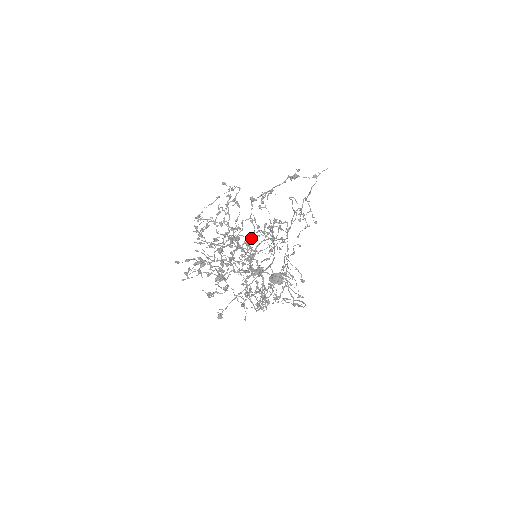
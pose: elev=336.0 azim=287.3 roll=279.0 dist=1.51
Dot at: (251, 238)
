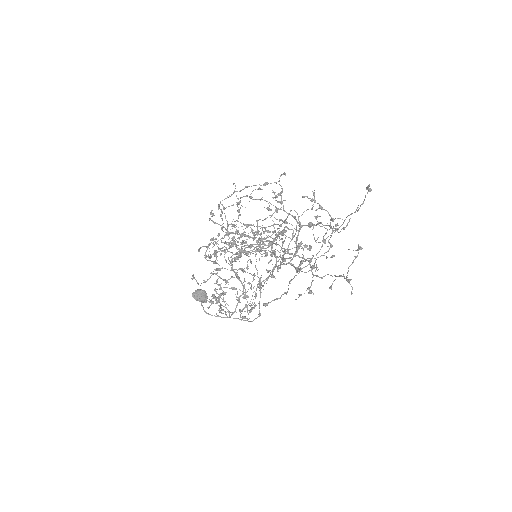
Dot at: occluded
